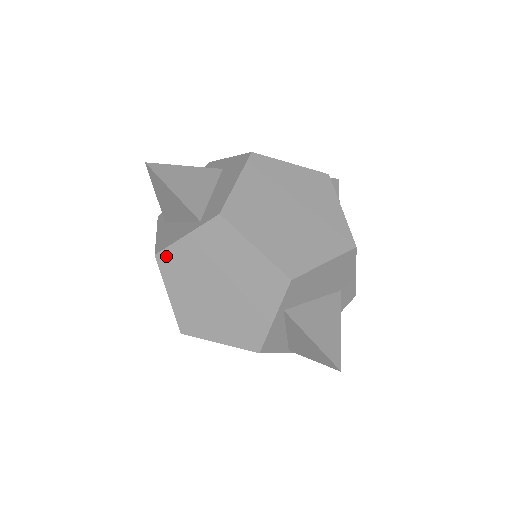
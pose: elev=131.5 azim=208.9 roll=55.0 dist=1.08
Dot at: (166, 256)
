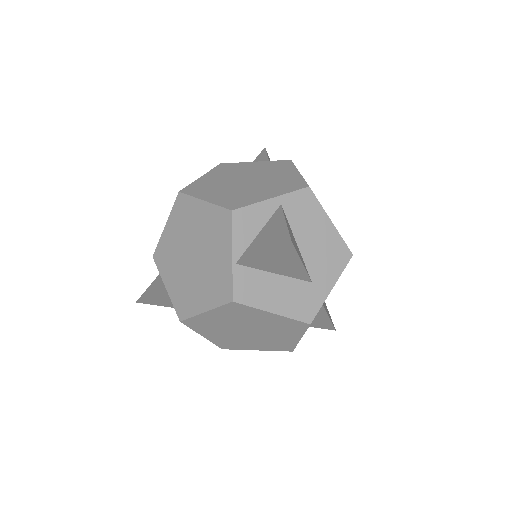
Dot at: (228, 165)
